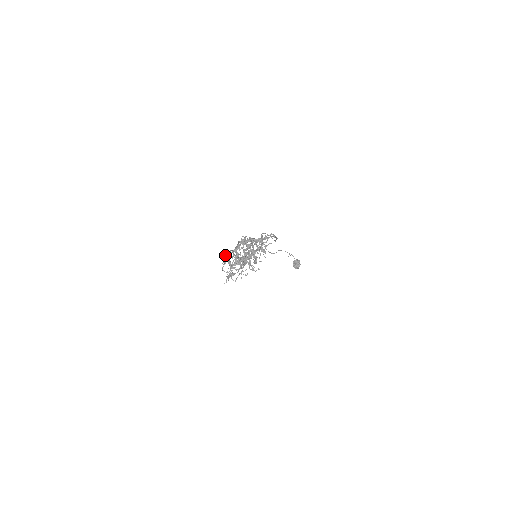
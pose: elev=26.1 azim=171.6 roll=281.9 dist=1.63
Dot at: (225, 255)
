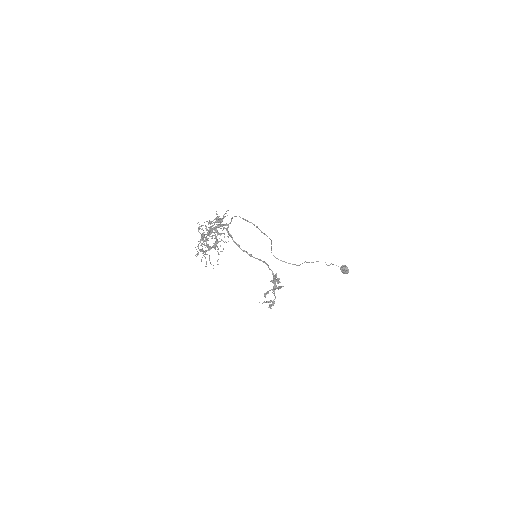
Dot at: (196, 249)
